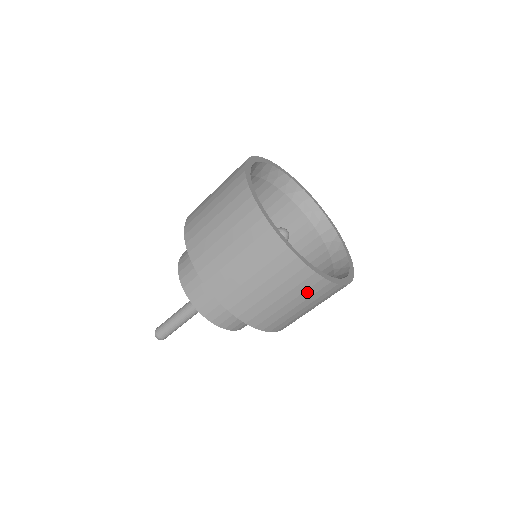
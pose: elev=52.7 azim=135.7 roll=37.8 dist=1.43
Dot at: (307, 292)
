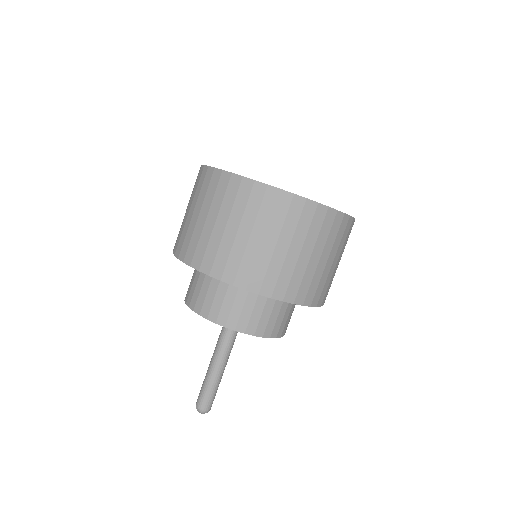
Dot at: (337, 238)
